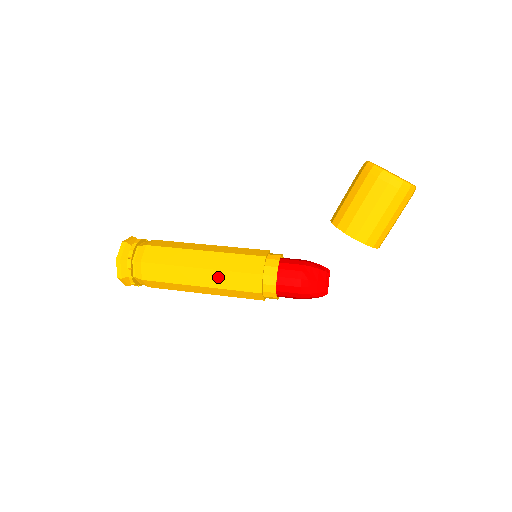
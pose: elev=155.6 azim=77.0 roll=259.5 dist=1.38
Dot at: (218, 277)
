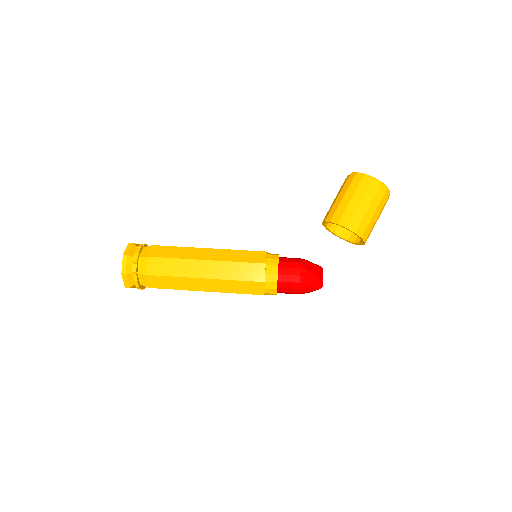
Dot at: (223, 268)
